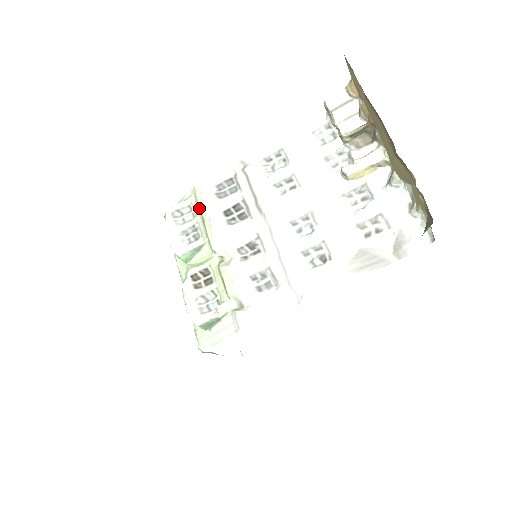
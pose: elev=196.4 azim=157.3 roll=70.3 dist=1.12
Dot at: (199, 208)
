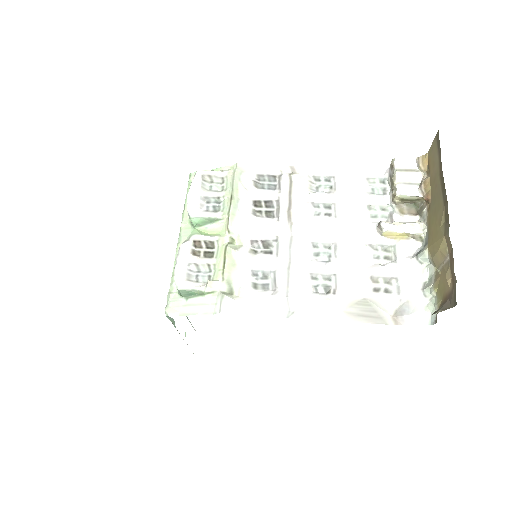
Dot at: (233, 185)
